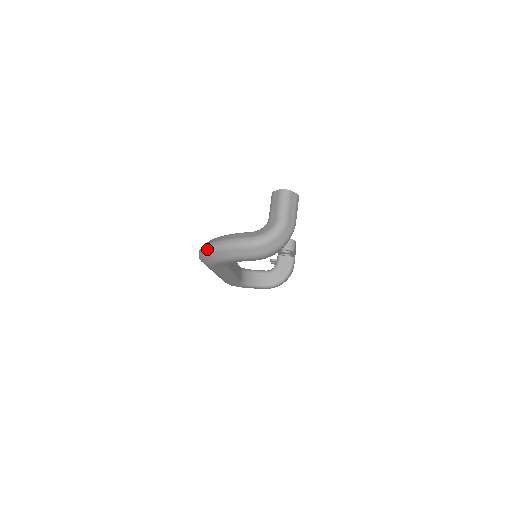
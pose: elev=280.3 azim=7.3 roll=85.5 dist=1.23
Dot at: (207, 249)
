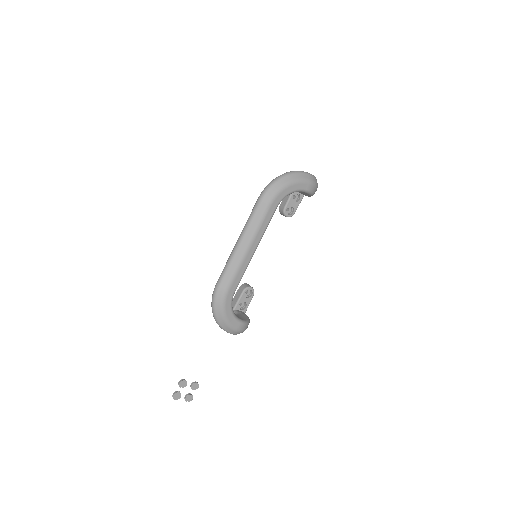
Dot at: (281, 176)
